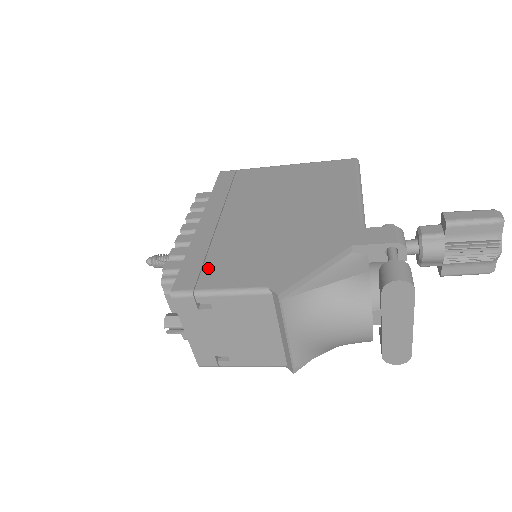
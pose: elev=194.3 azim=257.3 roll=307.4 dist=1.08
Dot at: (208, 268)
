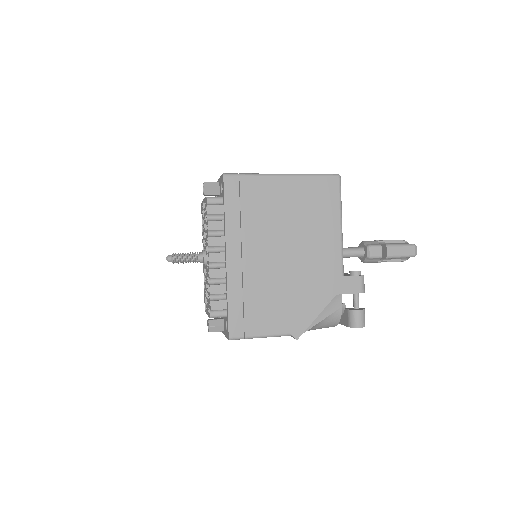
Dot at: (248, 316)
